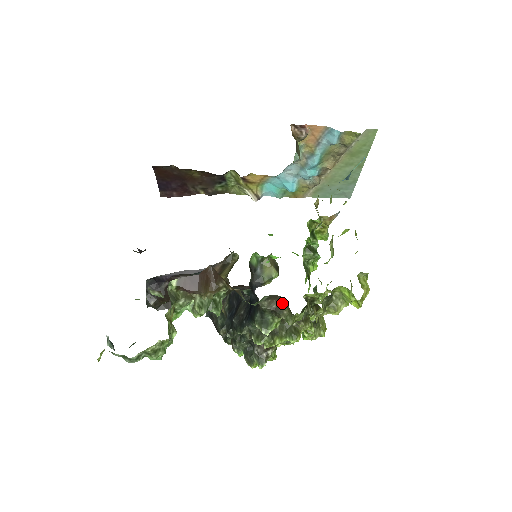
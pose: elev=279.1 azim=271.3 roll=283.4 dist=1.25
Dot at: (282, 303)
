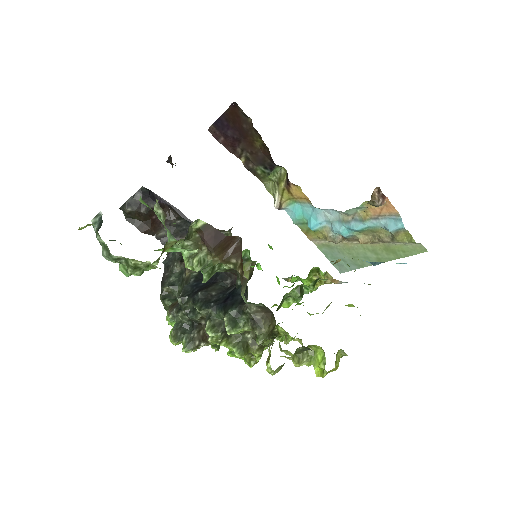
Dot at: (268, 321)
